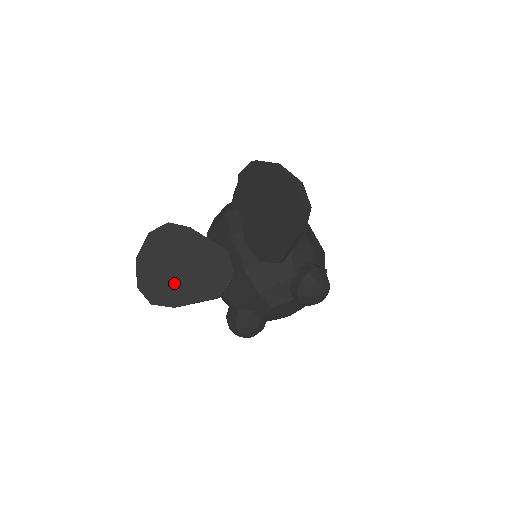
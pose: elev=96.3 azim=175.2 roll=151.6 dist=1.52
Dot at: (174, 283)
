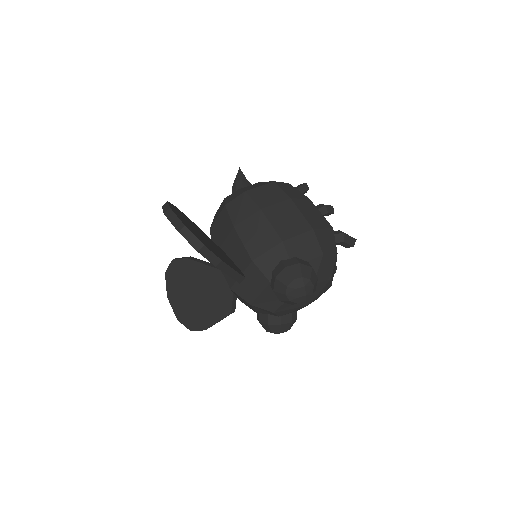
Dot at: (197, 310)
